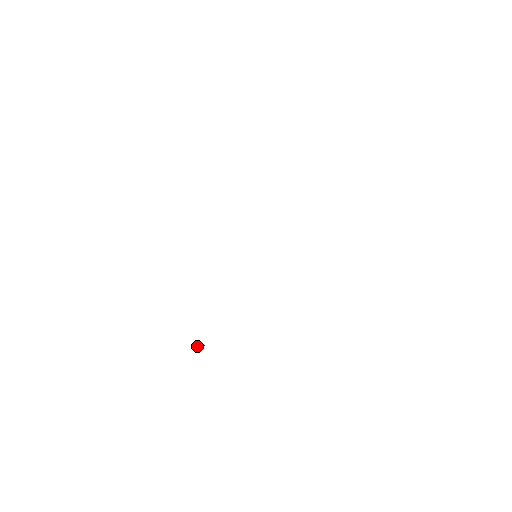
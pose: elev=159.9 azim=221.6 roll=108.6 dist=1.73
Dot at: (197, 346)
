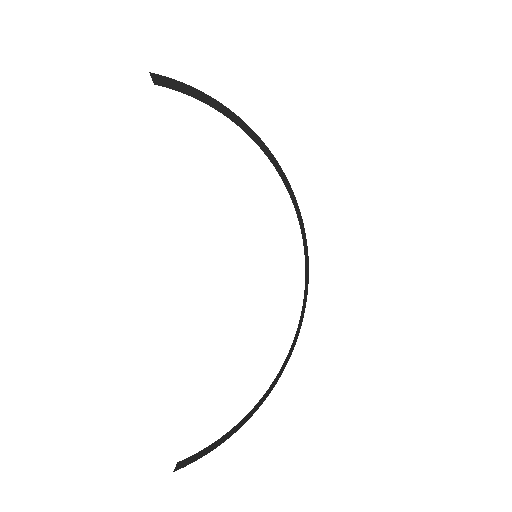
Dot at: (190, 463)
